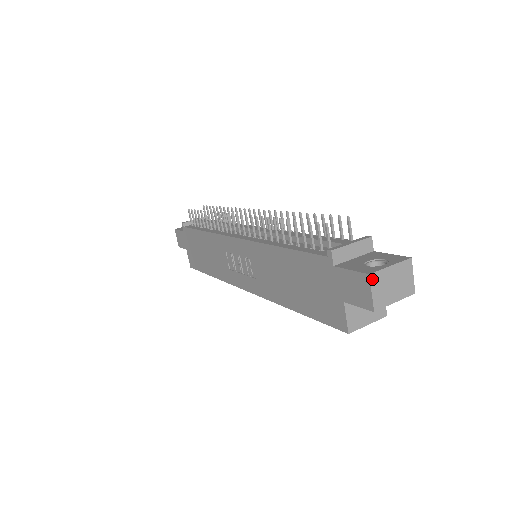
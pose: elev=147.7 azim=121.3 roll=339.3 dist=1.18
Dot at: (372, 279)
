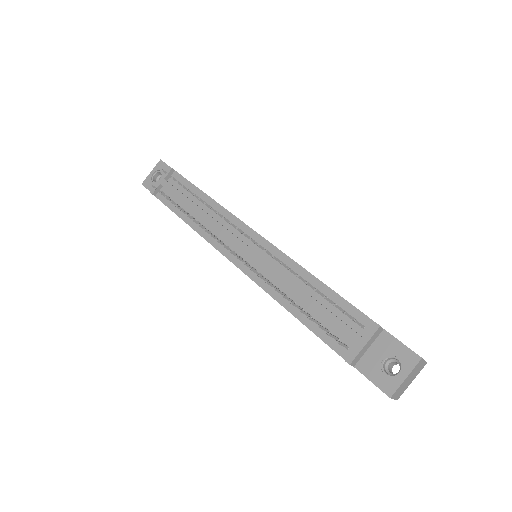
Dot at: (393, 396)
